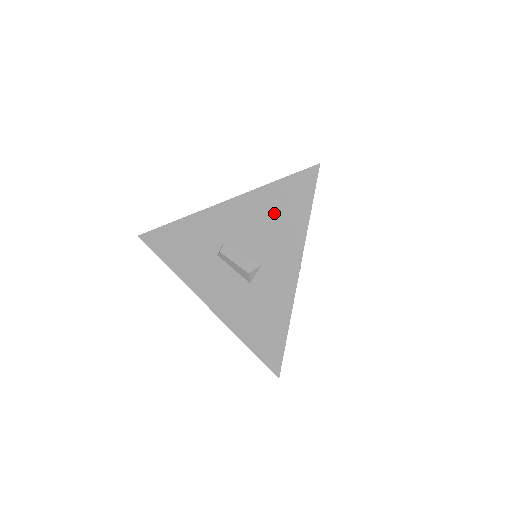
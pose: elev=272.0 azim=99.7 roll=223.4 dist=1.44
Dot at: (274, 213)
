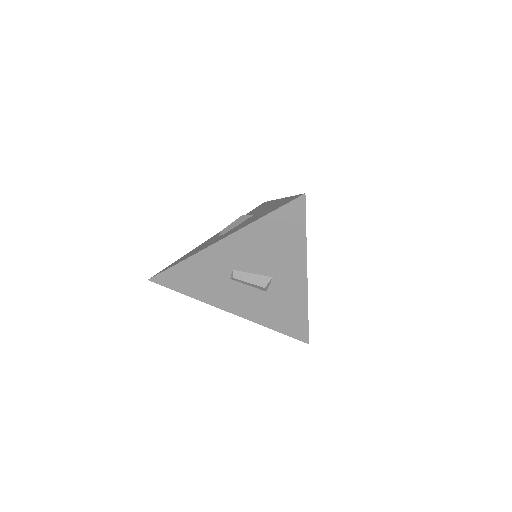
Dot at: (273, 239)
